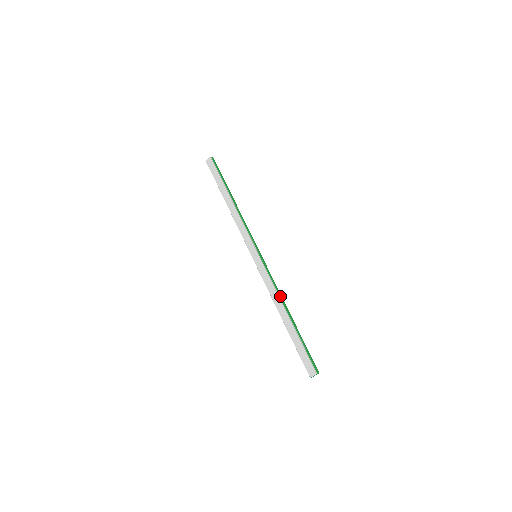
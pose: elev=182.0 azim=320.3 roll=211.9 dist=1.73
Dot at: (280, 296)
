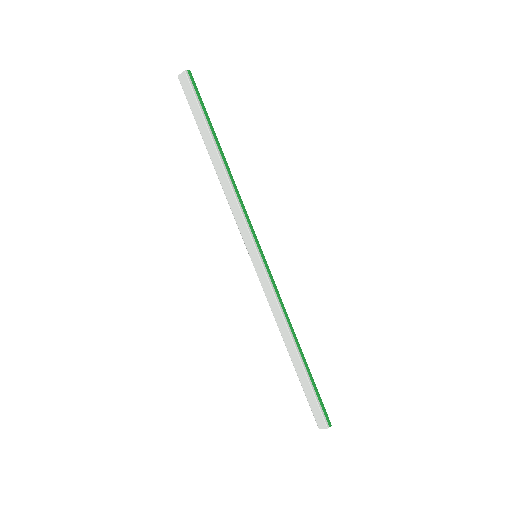
Dot at: (288, 321)
